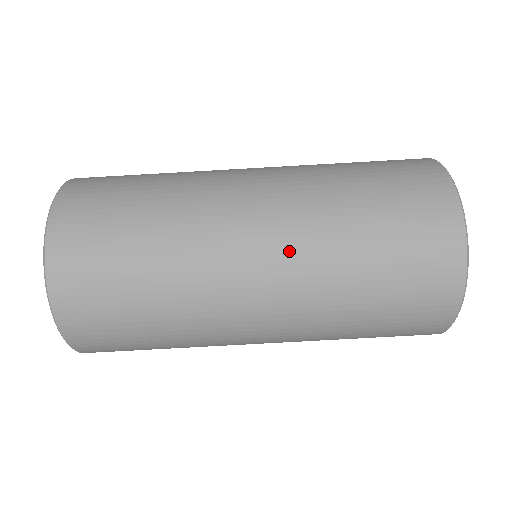
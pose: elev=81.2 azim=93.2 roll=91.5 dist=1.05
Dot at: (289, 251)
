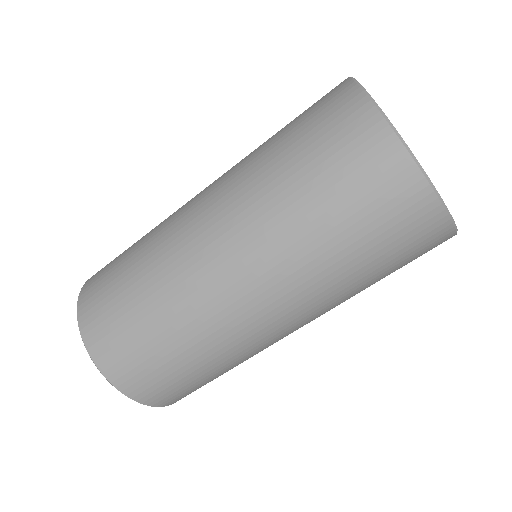
Dot at: (303, 309)
